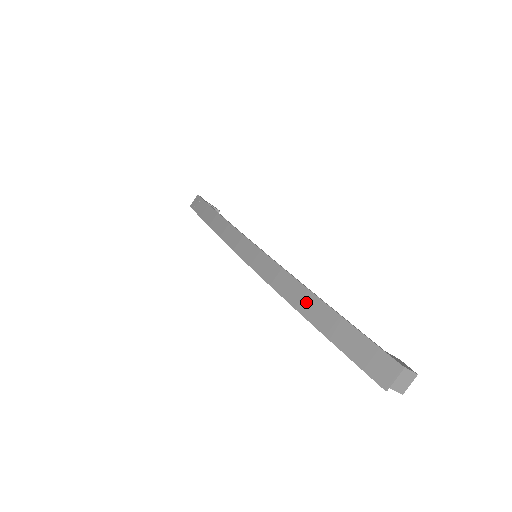
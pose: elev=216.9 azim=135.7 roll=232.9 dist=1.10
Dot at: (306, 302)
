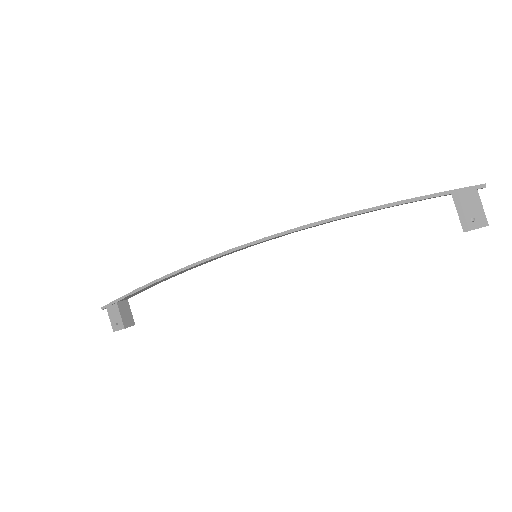
Dot at: occluded
